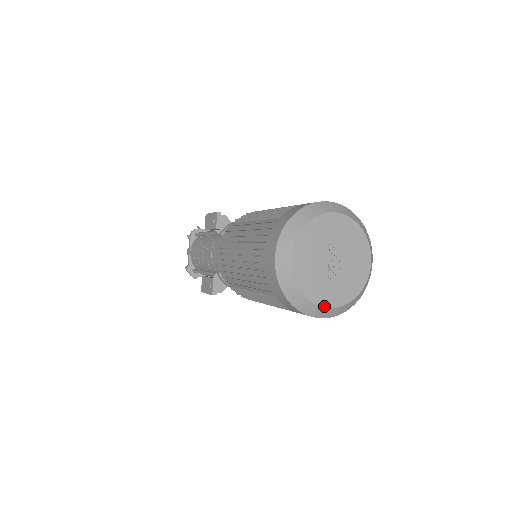
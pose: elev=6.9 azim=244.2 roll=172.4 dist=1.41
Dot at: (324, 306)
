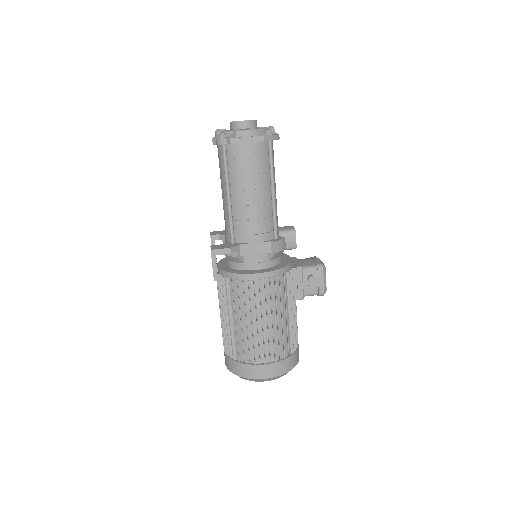
Dot at: occluded
